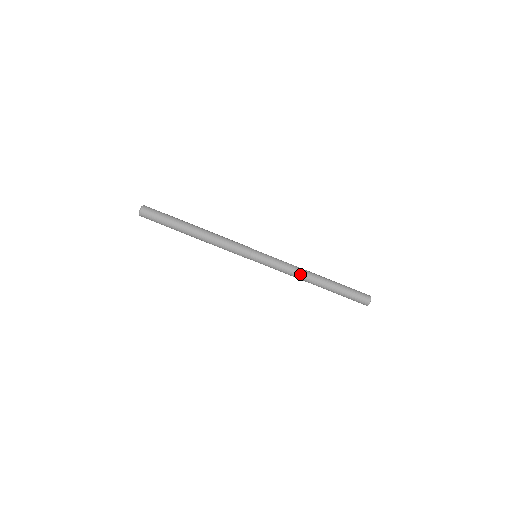
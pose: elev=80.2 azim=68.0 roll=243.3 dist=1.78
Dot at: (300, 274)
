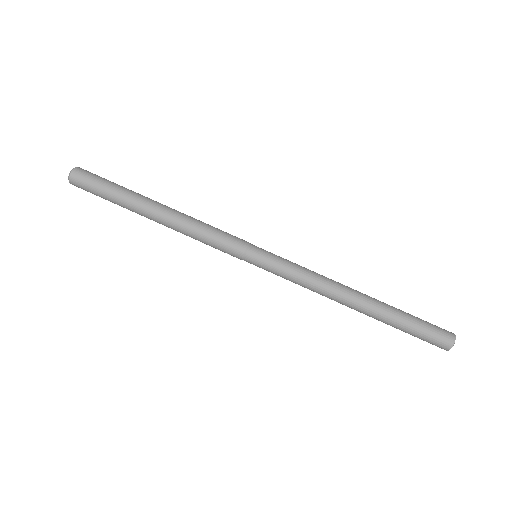
Dot at: (329, 290)
